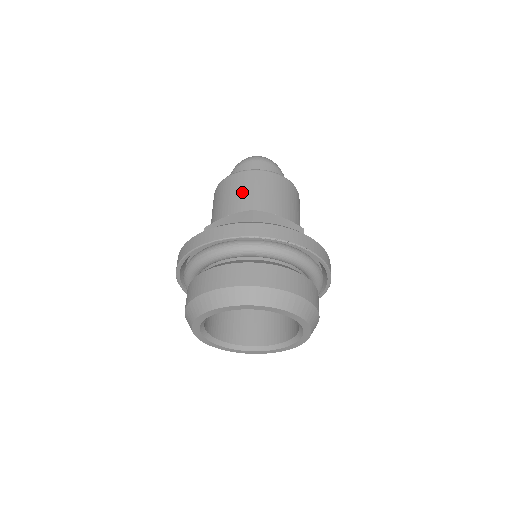
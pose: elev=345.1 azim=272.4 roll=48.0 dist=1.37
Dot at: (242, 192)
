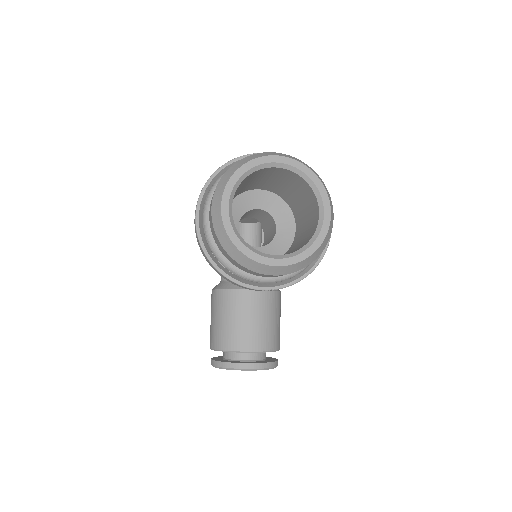
Dot at: occluded
